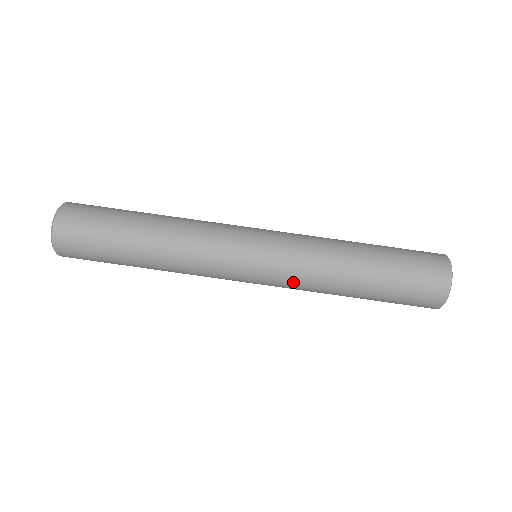
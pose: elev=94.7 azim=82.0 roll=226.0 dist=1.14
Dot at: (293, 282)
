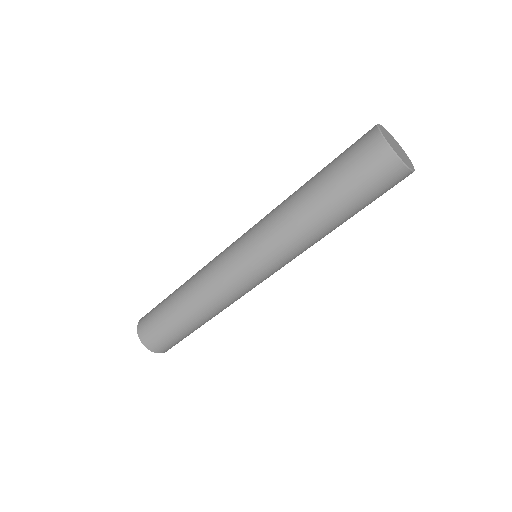
Dot at: occluded
